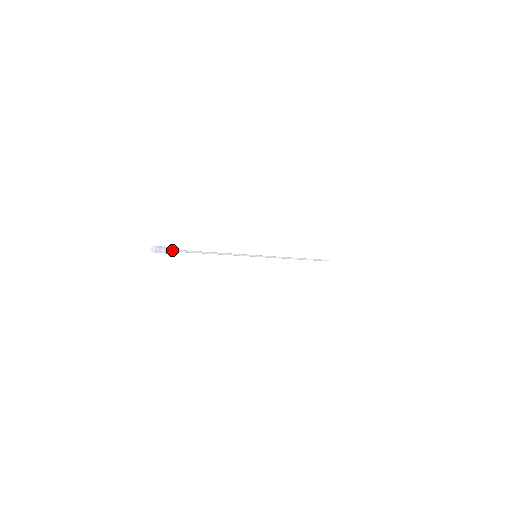
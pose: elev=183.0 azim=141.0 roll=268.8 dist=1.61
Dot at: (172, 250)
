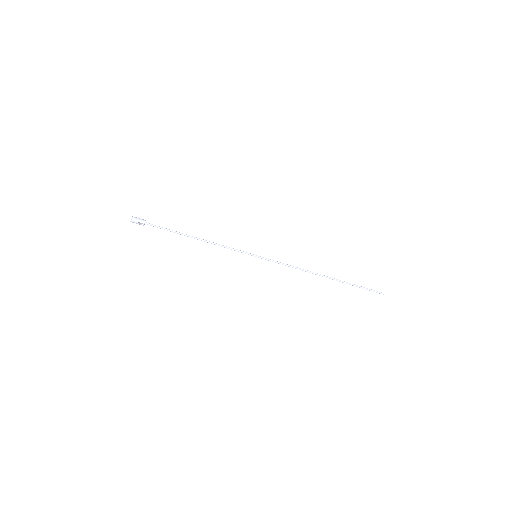
Dot at: (151, 224)
